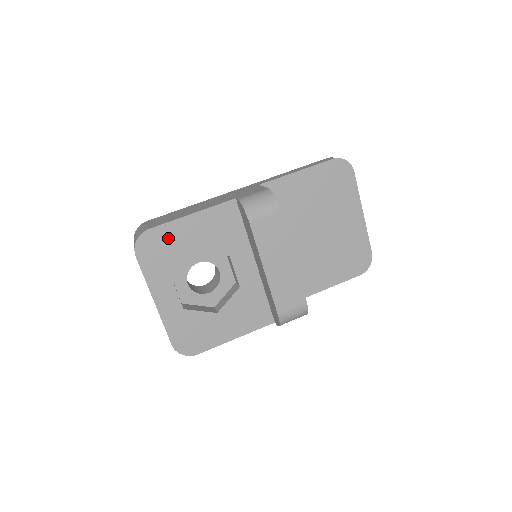
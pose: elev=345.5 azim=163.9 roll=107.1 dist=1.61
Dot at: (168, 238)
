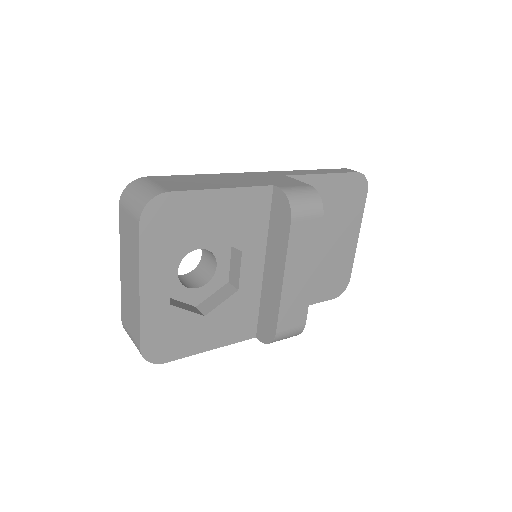
Dot at: (186, 210)
